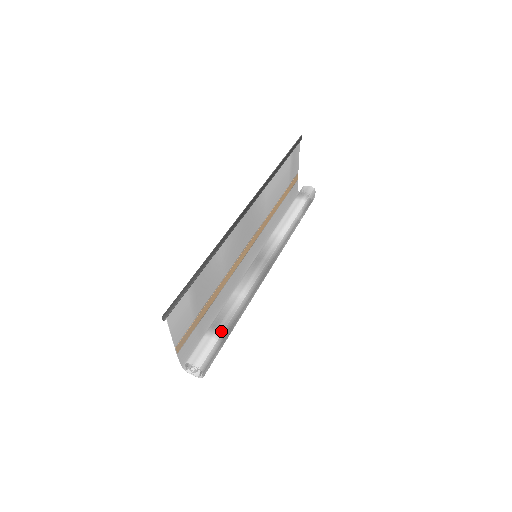
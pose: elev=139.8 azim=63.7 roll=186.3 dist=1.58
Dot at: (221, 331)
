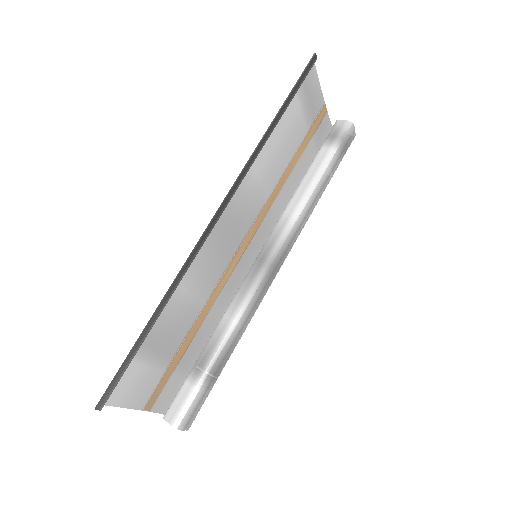
Dot at: (204, 376)
